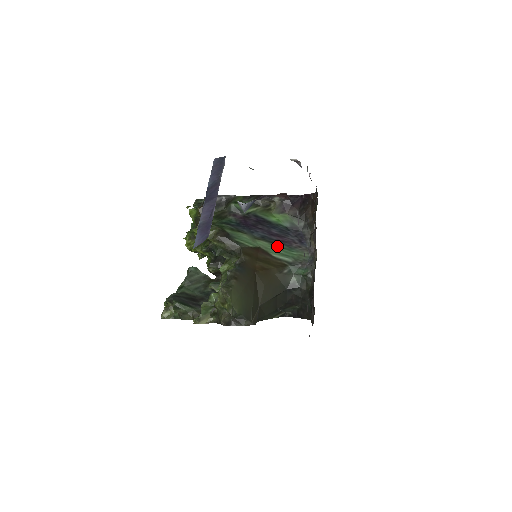
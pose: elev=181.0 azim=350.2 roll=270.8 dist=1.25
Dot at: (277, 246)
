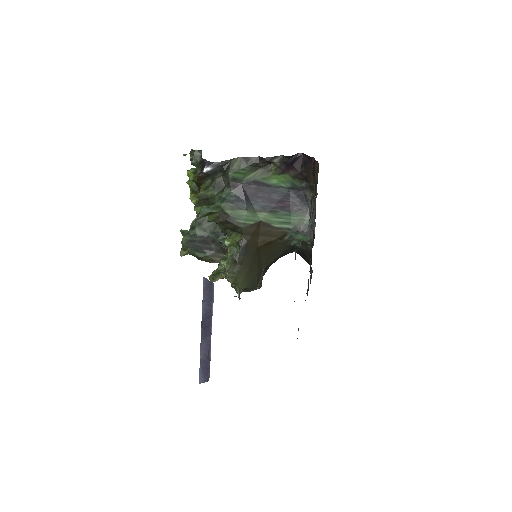
Dot at: (278, 214)
